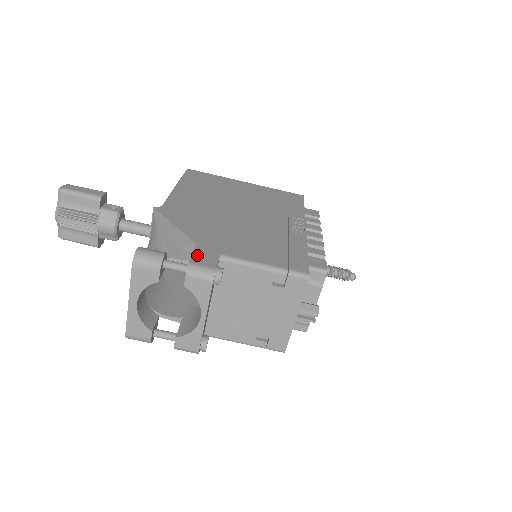
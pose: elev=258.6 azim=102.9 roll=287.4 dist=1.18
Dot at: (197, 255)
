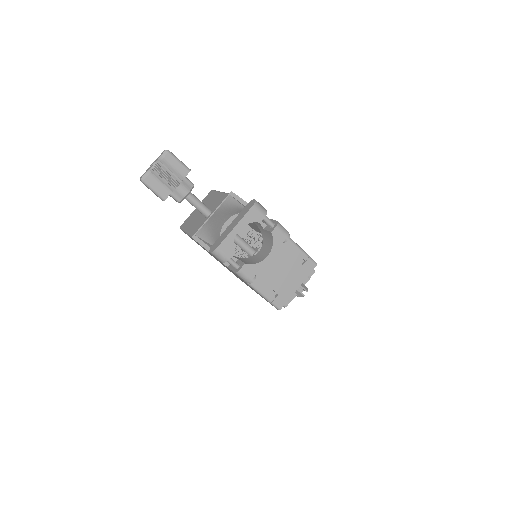
Dot at: occluded
